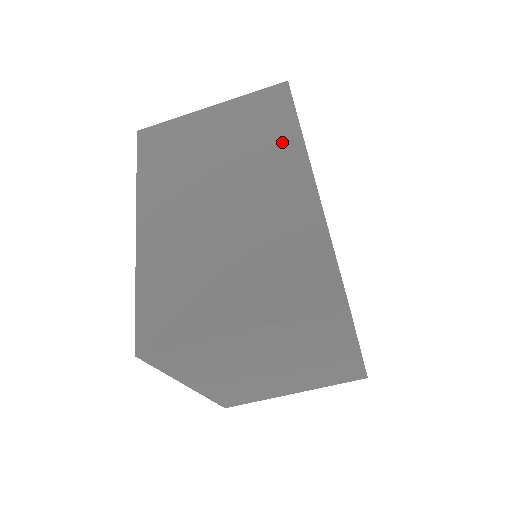
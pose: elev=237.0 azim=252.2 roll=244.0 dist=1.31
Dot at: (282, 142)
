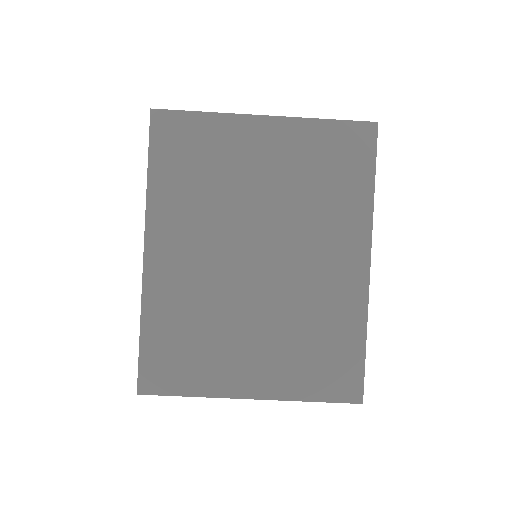
Dot at: occluded
